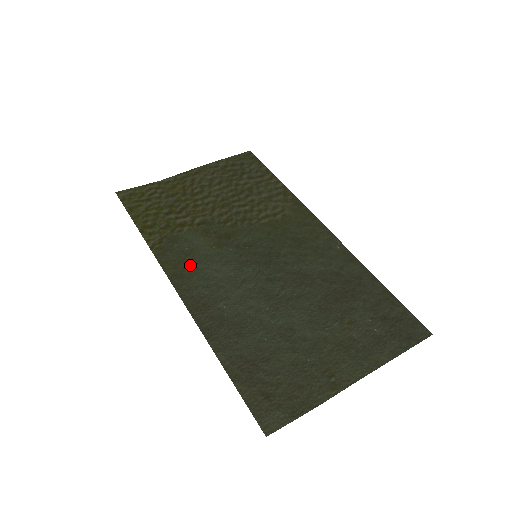
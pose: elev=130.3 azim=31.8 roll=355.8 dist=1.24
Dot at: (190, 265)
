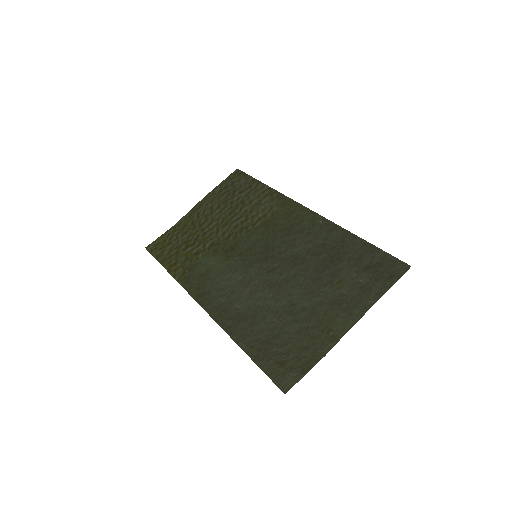
Dot at: (208, 283)
